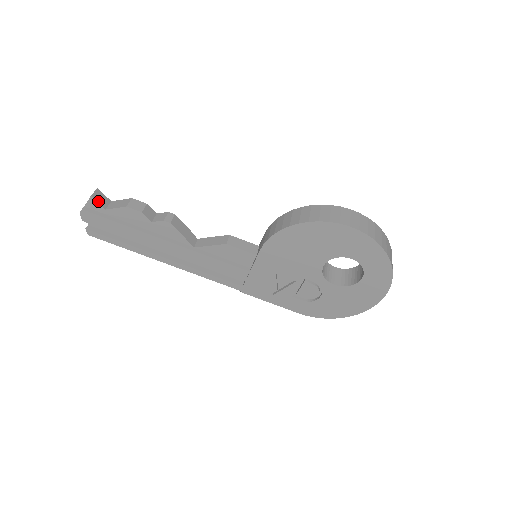
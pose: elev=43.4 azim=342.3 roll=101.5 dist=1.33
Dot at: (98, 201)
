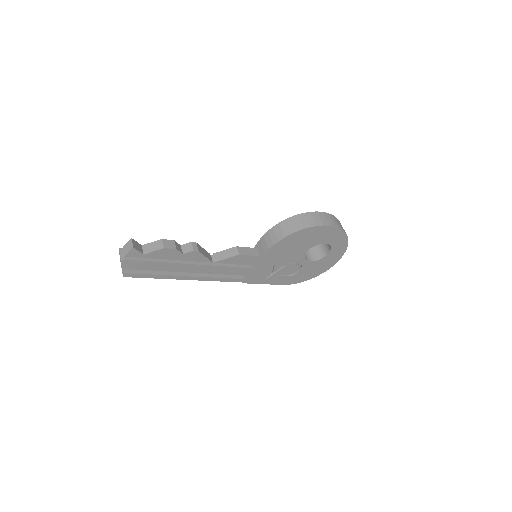
Dot at: (138, 249)
